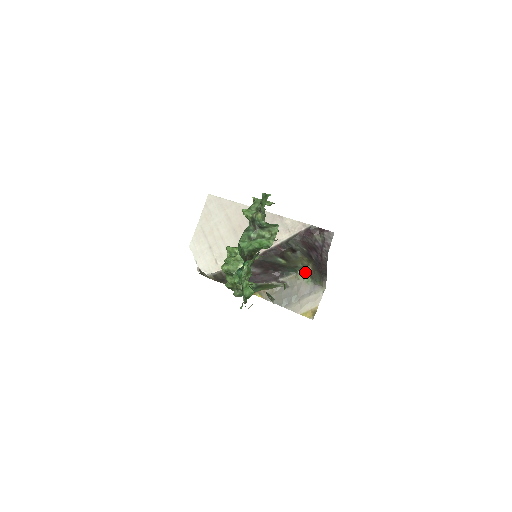
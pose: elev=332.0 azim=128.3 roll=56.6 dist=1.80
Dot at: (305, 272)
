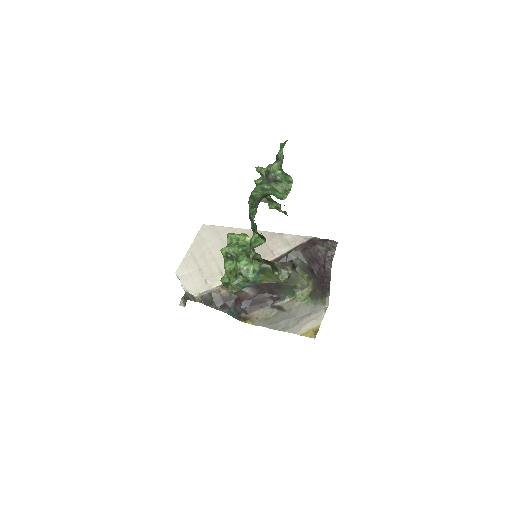
Dot at: (304, 294)
